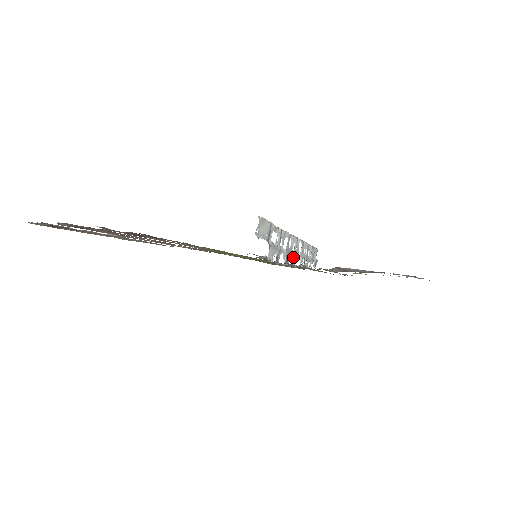
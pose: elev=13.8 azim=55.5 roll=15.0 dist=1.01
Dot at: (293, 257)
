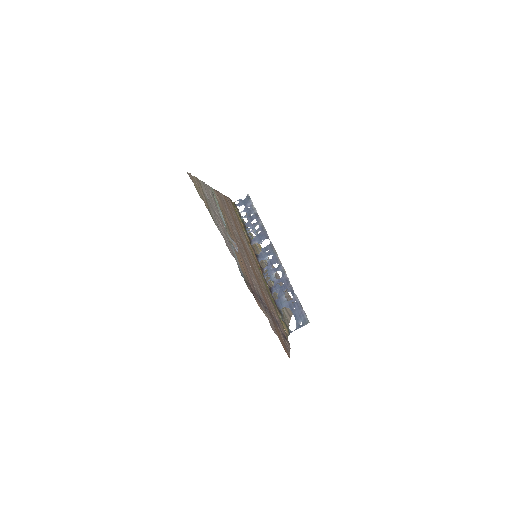
Dot at: (264, 259)
